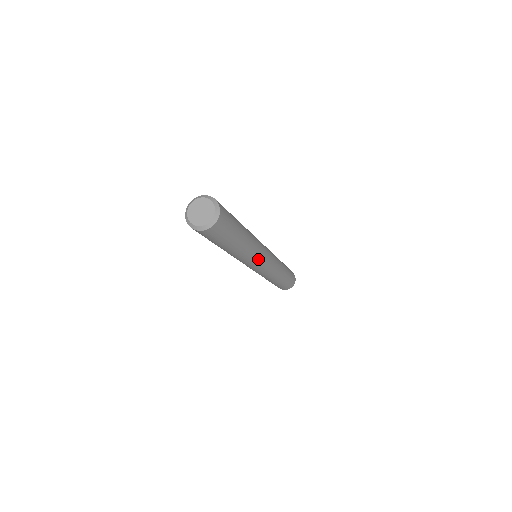
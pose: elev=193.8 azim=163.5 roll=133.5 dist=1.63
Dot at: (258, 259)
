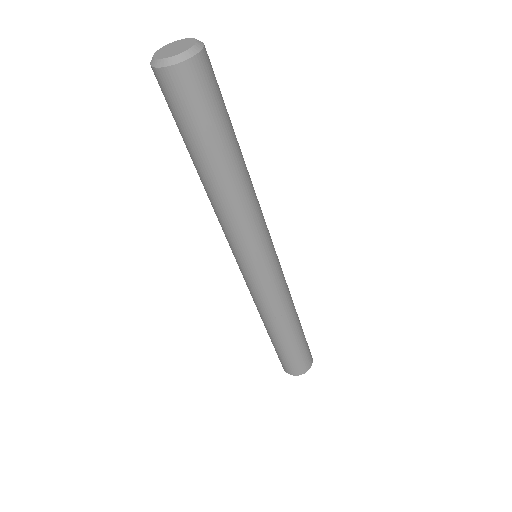
Dot at: (241, 244)
